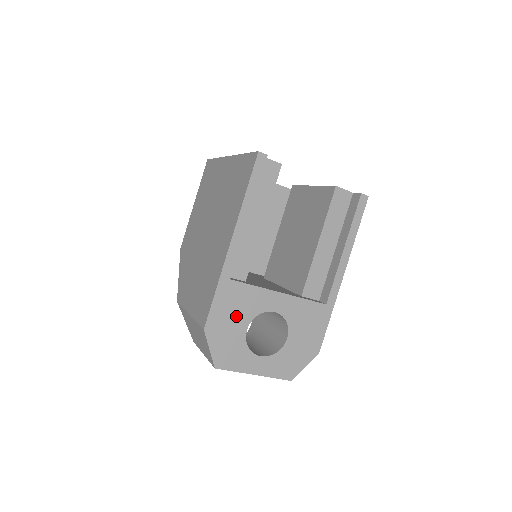
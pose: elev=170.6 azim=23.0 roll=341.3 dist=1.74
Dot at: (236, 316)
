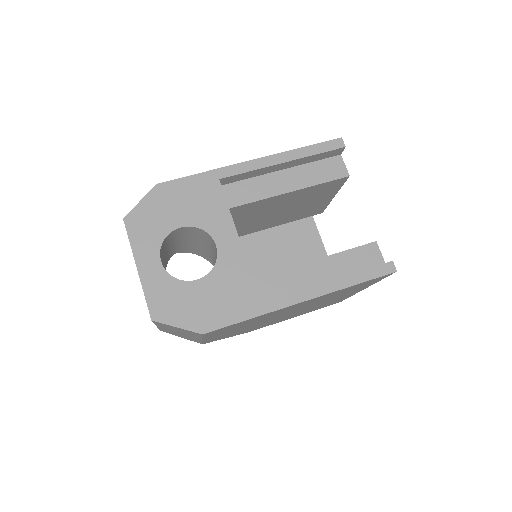
Dot at: (188, 207)
